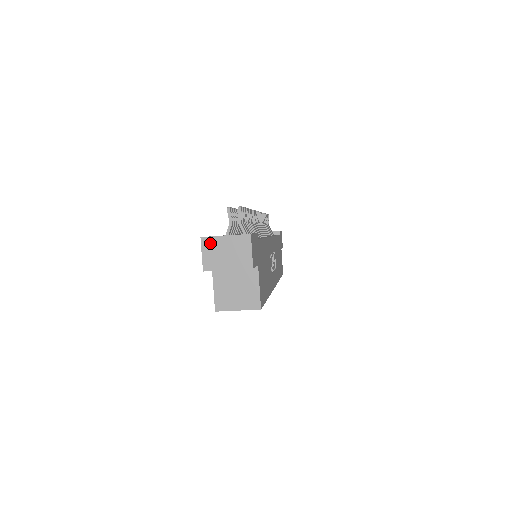
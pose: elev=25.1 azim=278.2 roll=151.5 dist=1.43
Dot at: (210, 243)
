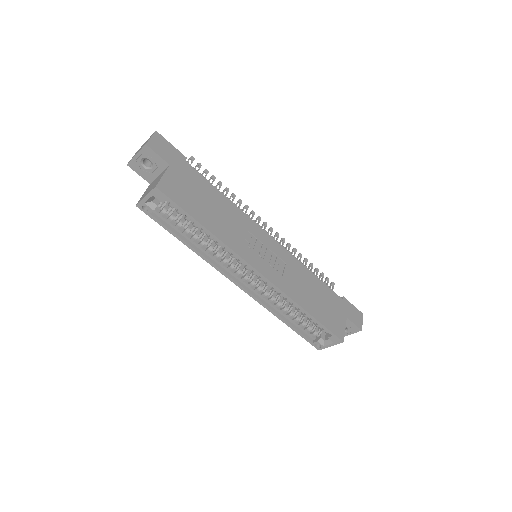
Dot at: occluded
